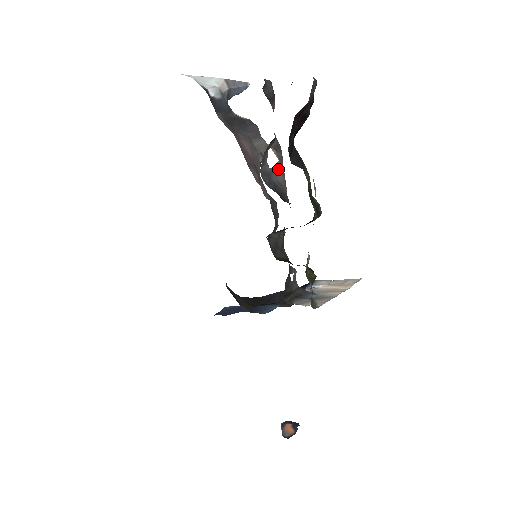
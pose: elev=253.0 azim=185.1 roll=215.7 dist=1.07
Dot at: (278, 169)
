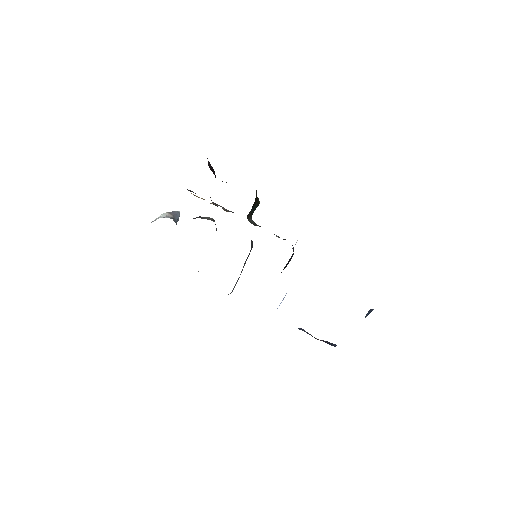
Dot at: (224, 209)
